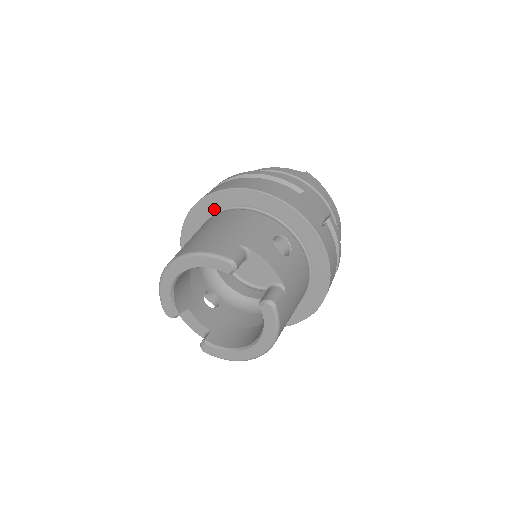
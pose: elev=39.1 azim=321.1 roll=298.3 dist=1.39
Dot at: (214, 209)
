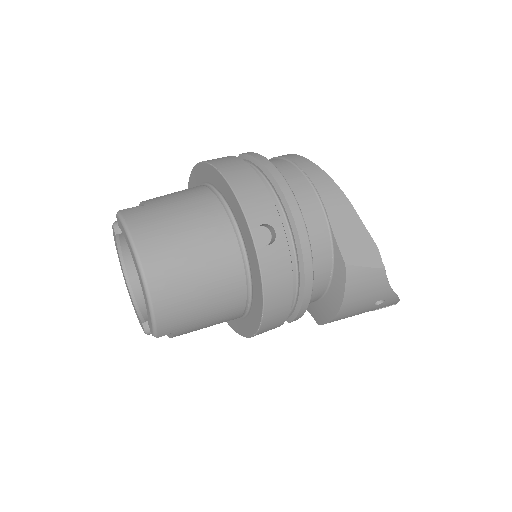
Dot at: occluded
